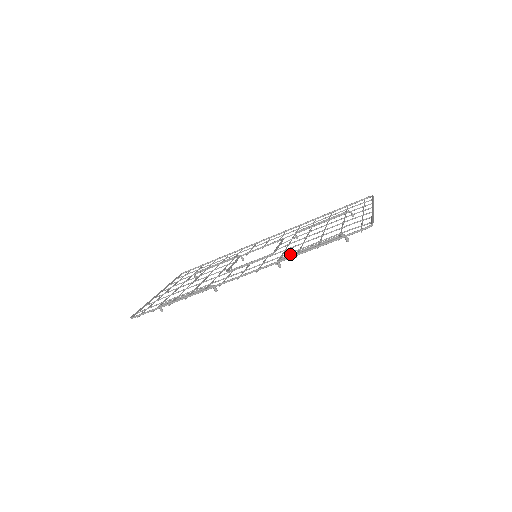
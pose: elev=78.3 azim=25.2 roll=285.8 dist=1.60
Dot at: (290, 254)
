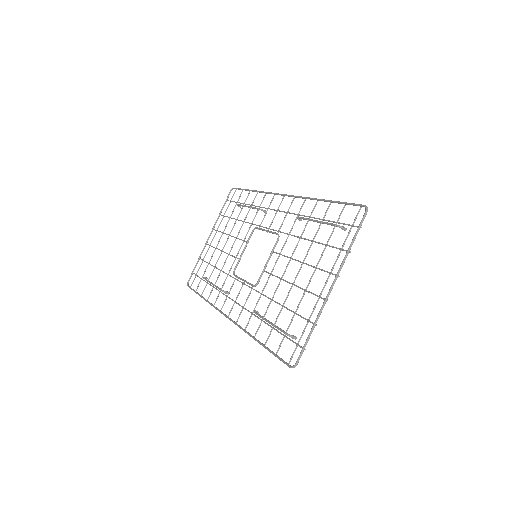
Dot at: occluded
